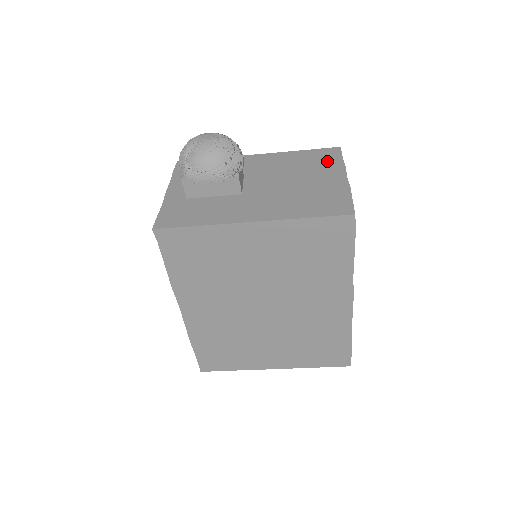
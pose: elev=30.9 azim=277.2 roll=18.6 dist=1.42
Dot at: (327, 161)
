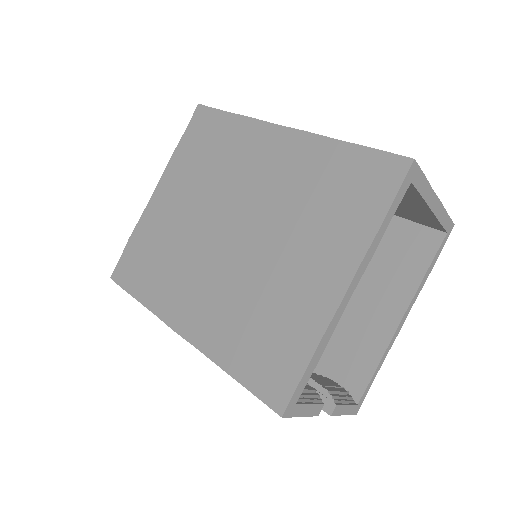
Dot at: occluded
